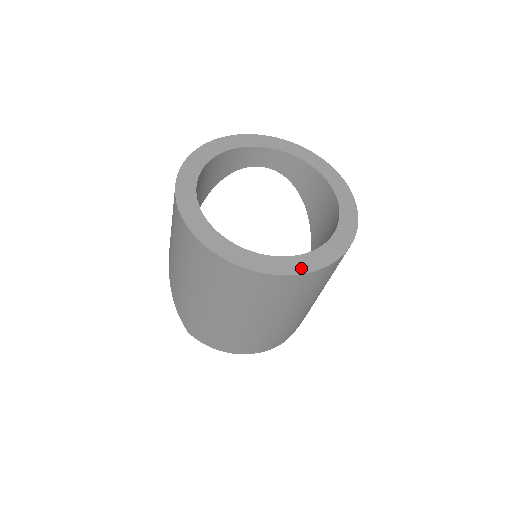
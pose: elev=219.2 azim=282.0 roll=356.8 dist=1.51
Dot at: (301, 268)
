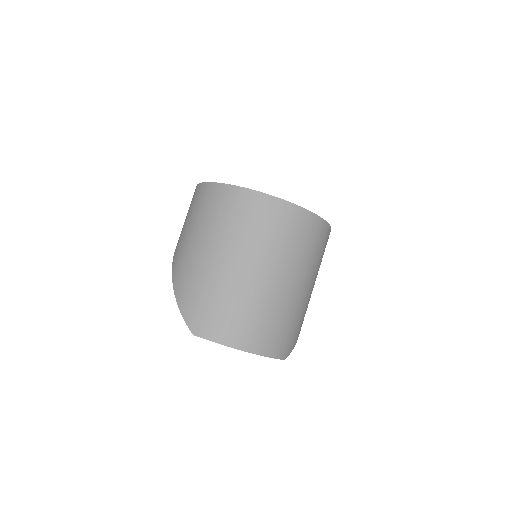
Dot at: occluded
